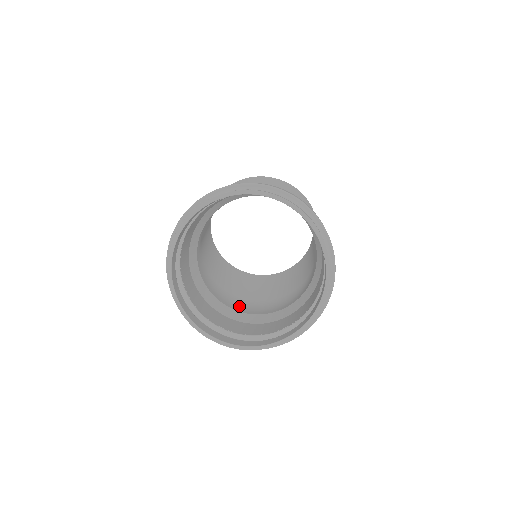
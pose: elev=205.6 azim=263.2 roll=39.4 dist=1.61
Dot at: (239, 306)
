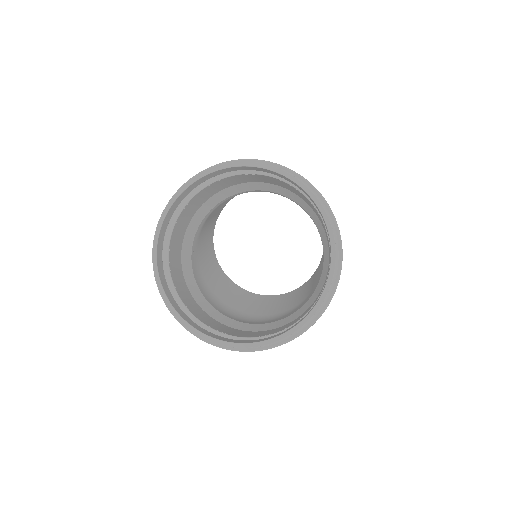
Dot at: (231, 314)
